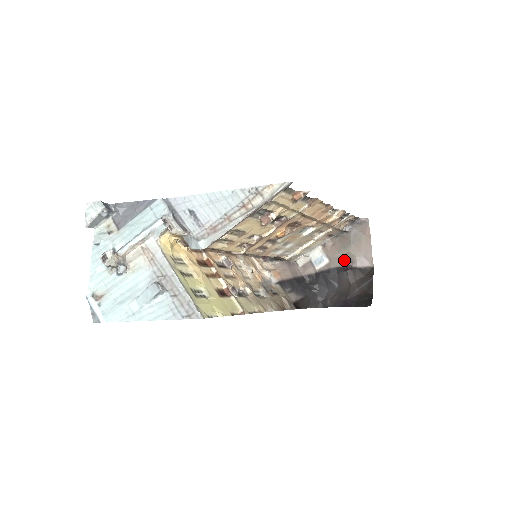
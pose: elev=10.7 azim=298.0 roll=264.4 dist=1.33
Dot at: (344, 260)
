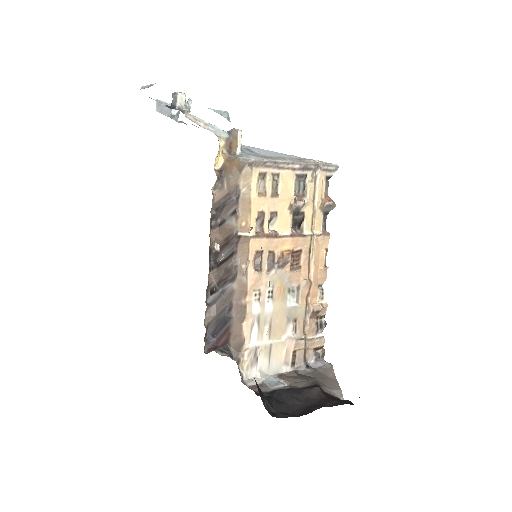
Dot at: (309, 382)
